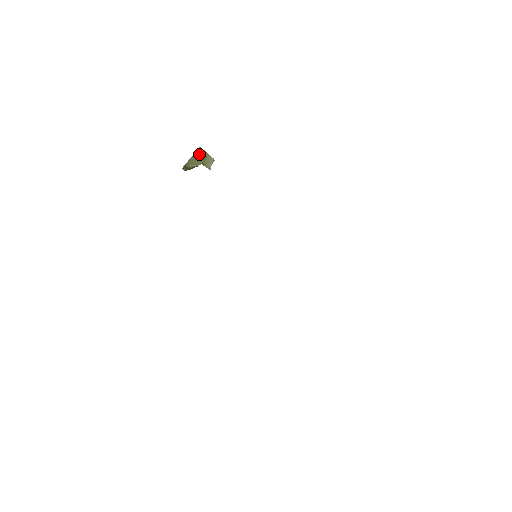
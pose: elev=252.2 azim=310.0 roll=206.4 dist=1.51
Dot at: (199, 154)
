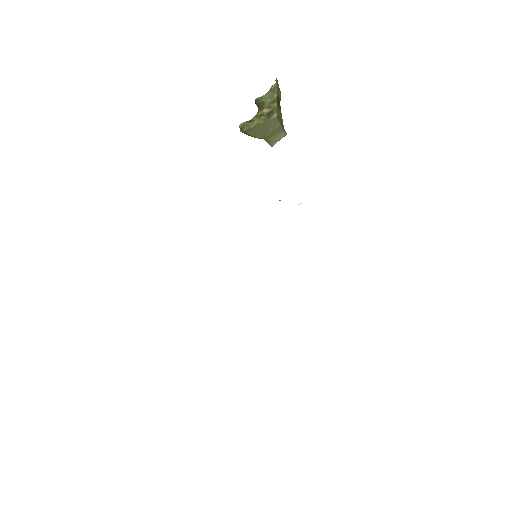
Dot at: (269, 126)
